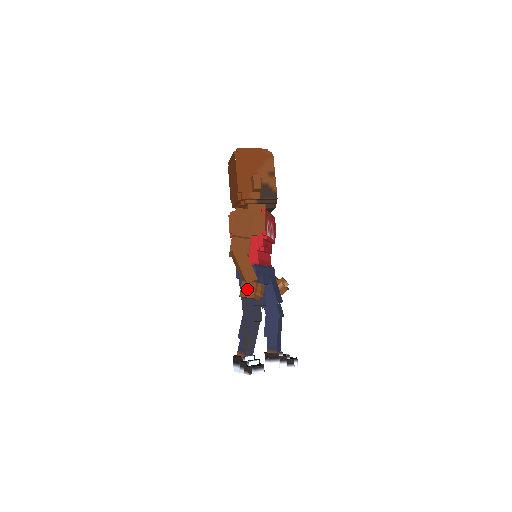
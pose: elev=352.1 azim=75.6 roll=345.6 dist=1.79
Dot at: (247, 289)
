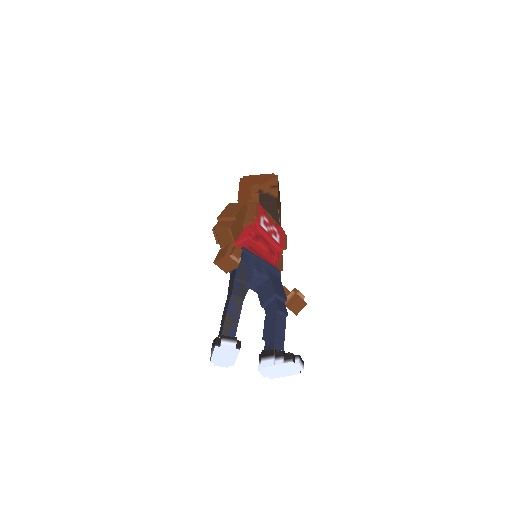
Dot at: (221, 253)
